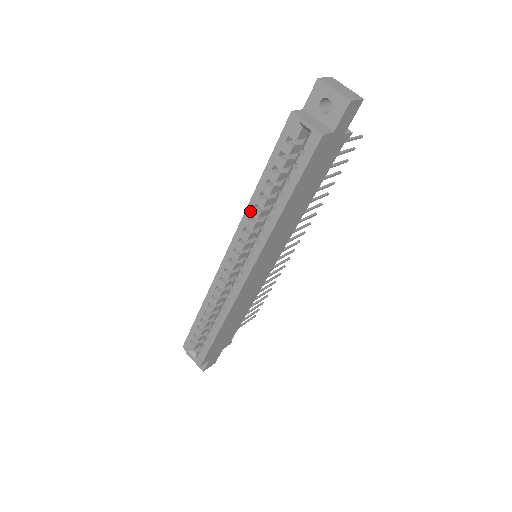
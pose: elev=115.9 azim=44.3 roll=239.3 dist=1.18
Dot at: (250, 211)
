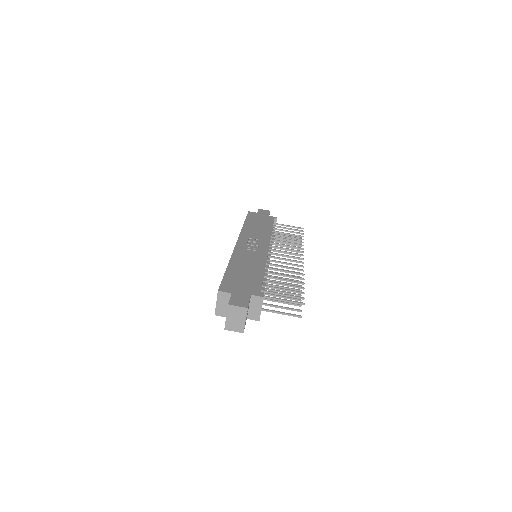
Dot at: occluded
